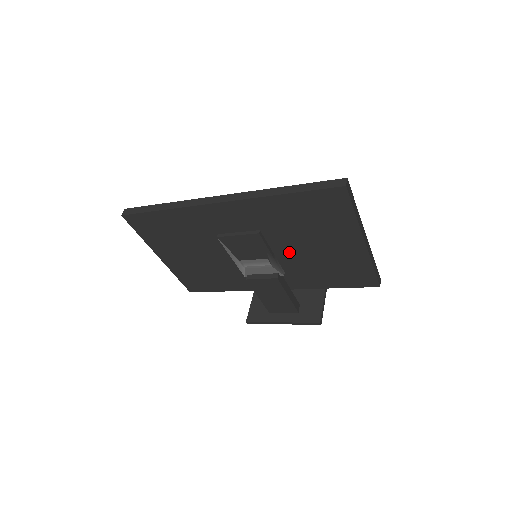
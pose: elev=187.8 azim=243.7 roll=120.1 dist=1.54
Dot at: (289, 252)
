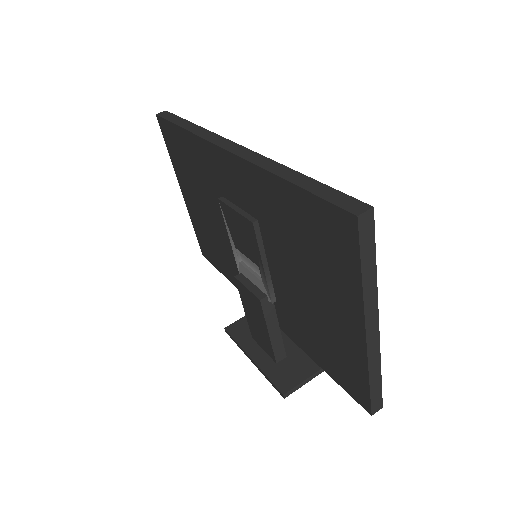
Dot at: (283, 276)
